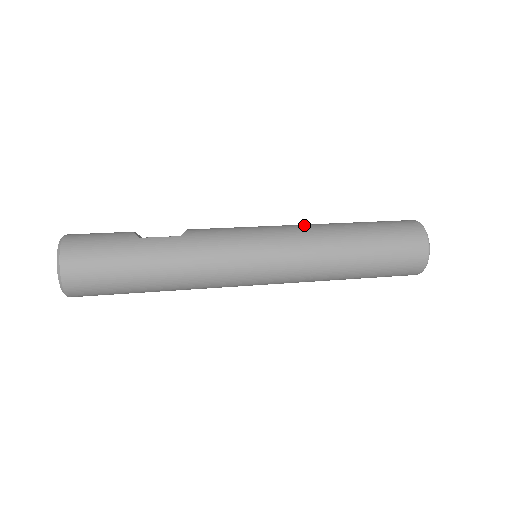
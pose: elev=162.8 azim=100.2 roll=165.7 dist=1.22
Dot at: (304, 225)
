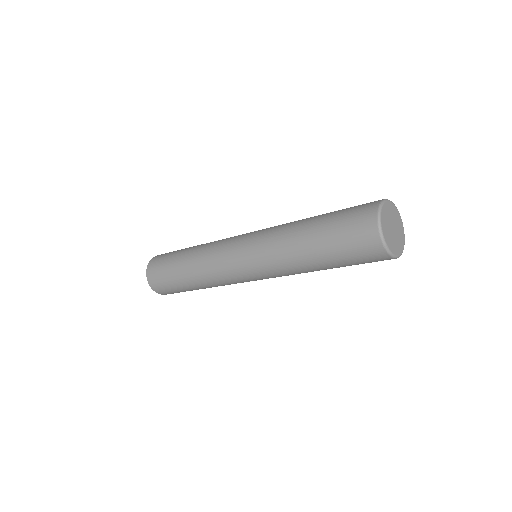
Dot at: occluded
